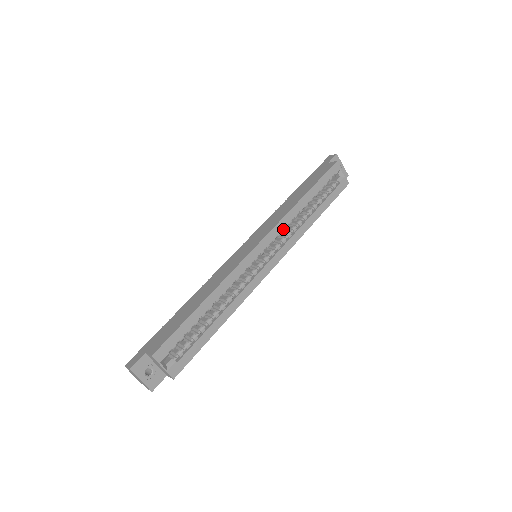
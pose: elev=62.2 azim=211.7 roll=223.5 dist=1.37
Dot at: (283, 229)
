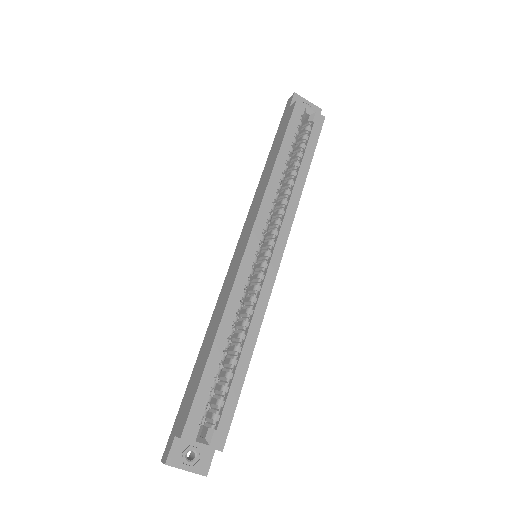
Dot at: (271, 209)
